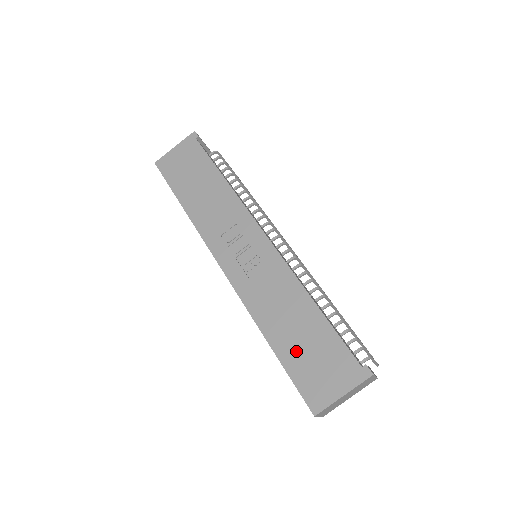
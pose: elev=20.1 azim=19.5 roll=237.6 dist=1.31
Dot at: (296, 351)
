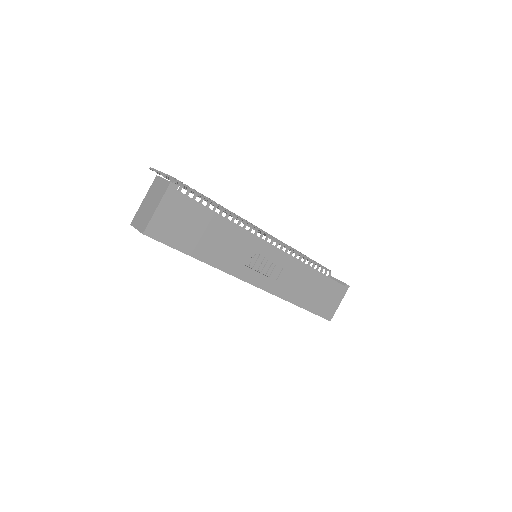
Dot at: (315, 301)
